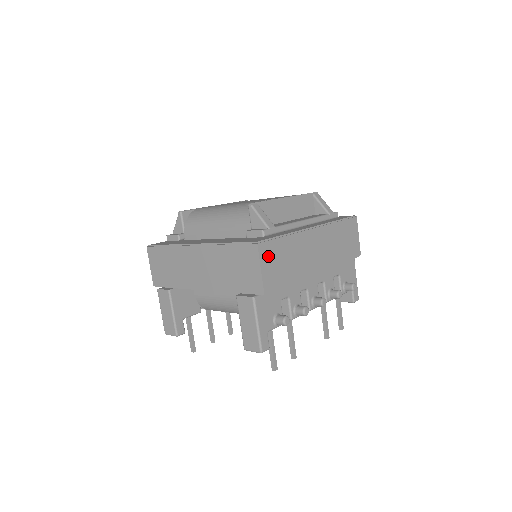
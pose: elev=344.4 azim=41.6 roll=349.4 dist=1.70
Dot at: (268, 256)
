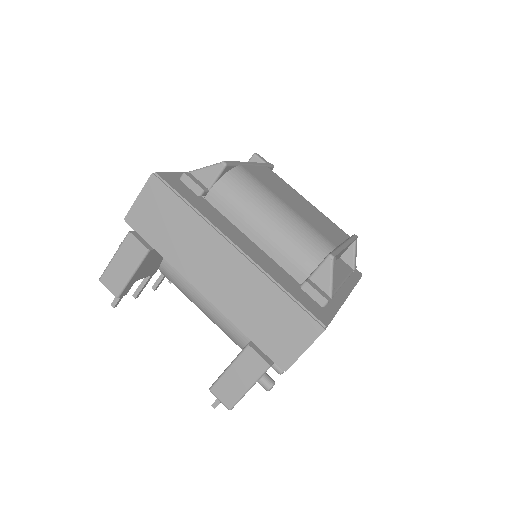
Dot at: occluded
